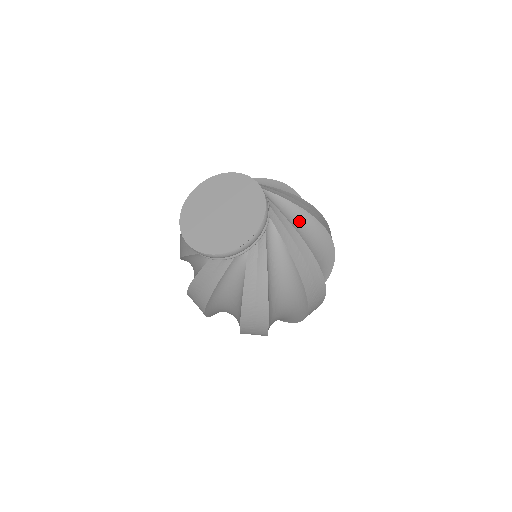
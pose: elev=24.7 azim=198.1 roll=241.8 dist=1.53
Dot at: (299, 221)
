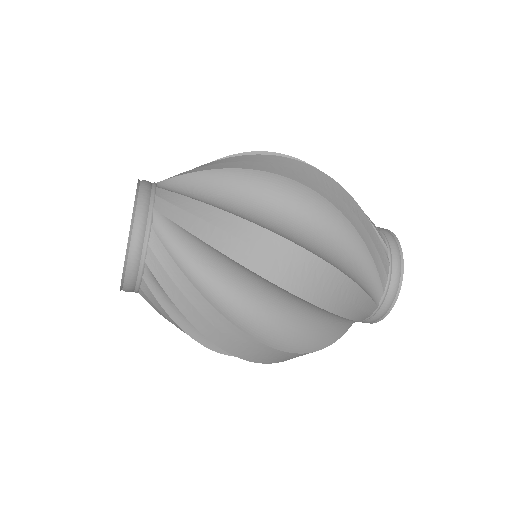
Dot at: (212, 258)
